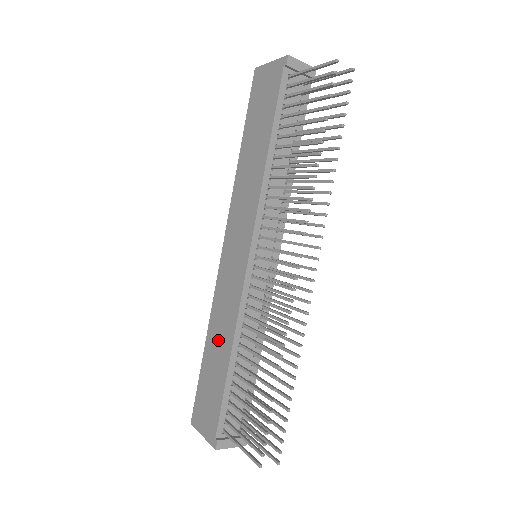
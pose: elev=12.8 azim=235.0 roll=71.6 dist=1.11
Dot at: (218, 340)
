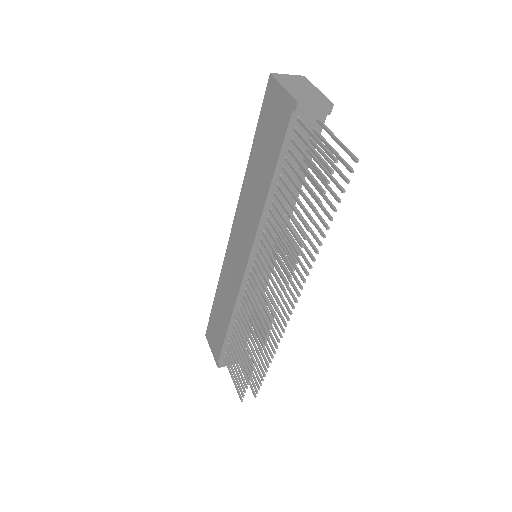
Dot at: (223, 303)
